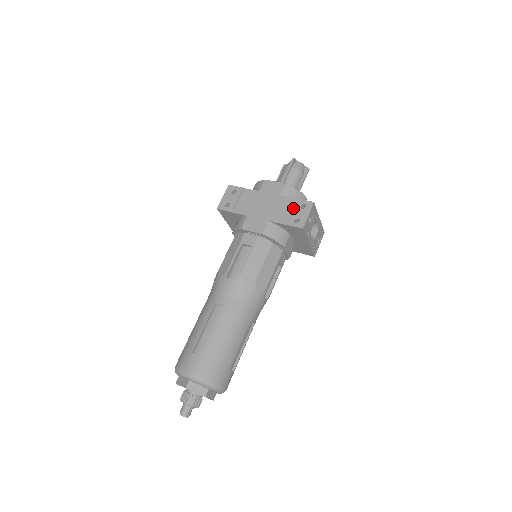
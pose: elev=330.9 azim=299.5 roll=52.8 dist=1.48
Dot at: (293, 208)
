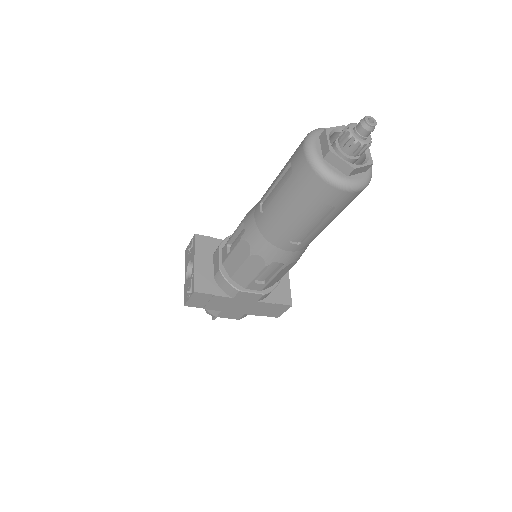
Dot at: occluded
